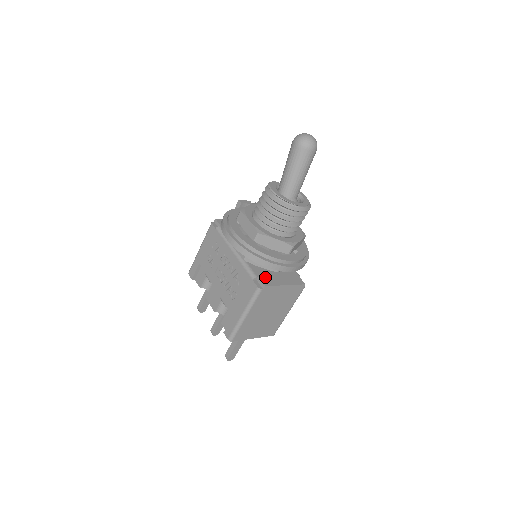
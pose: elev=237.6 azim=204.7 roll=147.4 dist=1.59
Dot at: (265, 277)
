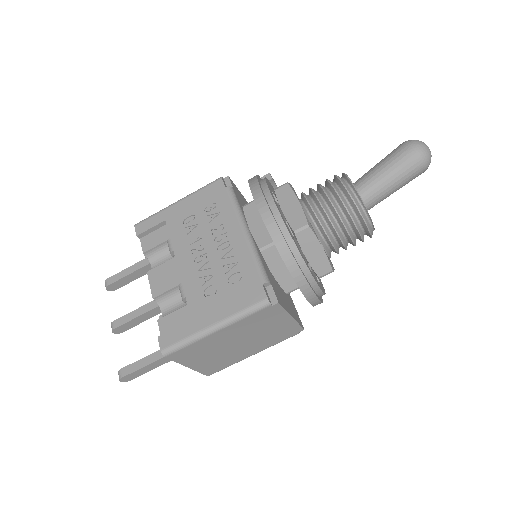
Dot at: (276, 290)
